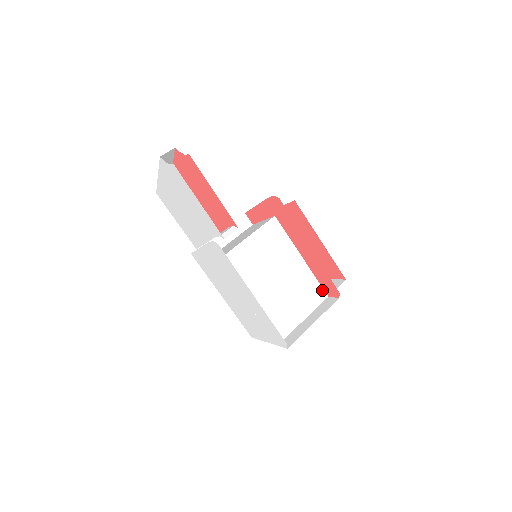
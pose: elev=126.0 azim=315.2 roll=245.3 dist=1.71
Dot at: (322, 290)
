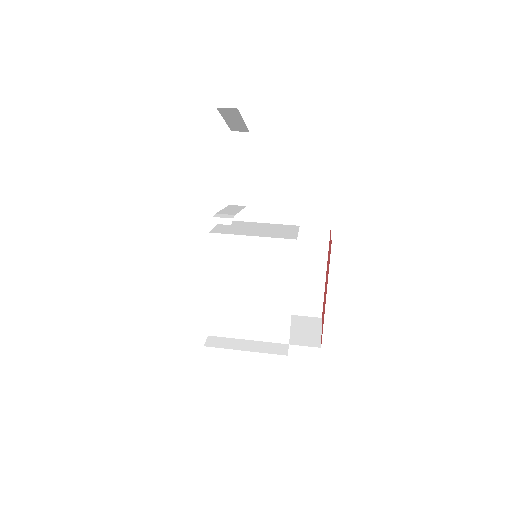
Dot at: (288, 334)
